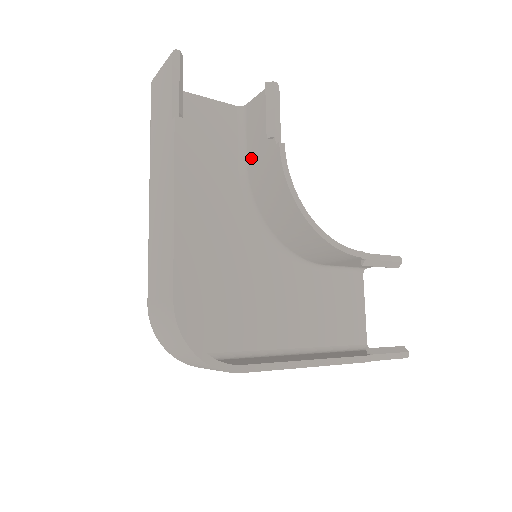
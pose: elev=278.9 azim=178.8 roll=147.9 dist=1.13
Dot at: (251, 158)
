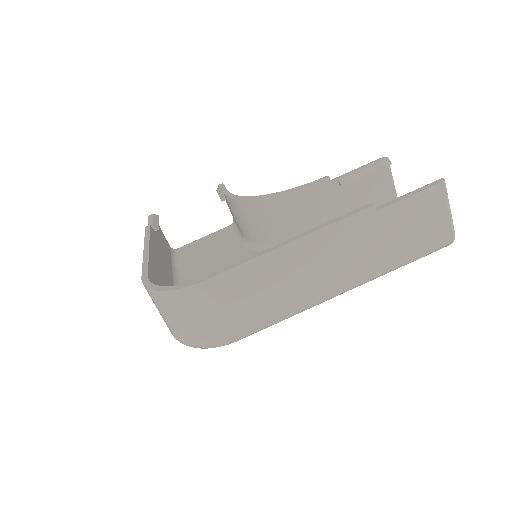
Dot at: (238, 227)
